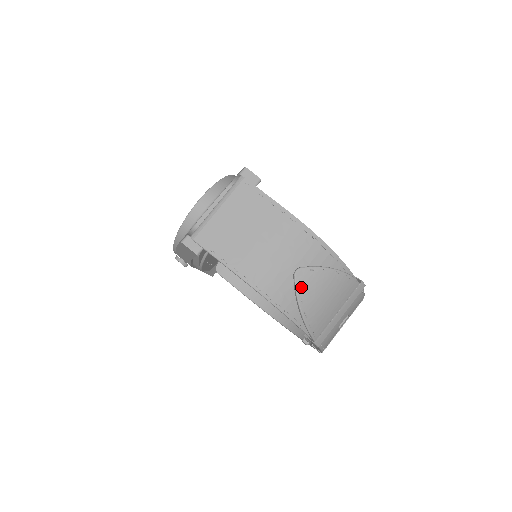
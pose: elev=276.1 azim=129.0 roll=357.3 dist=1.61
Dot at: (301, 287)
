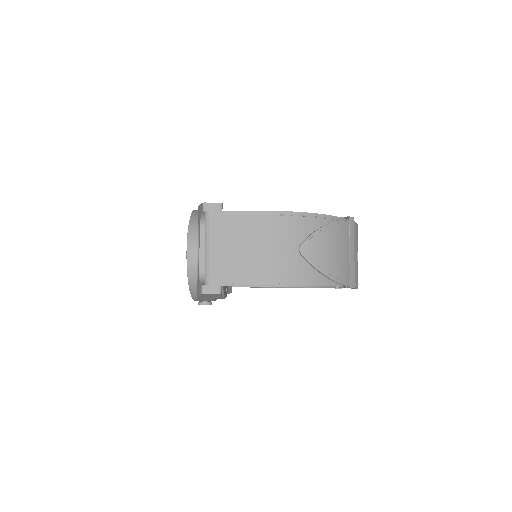
Dot at: (312, 258)
